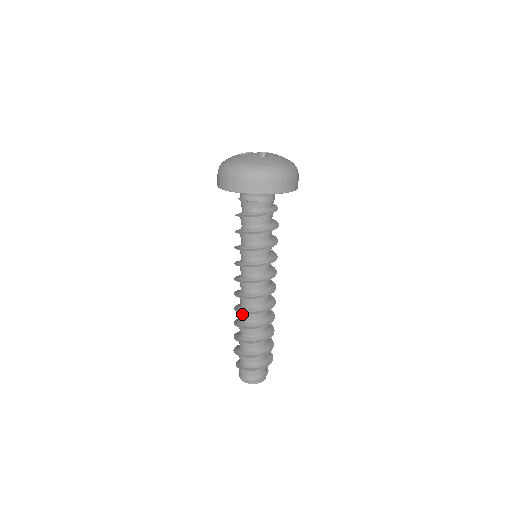
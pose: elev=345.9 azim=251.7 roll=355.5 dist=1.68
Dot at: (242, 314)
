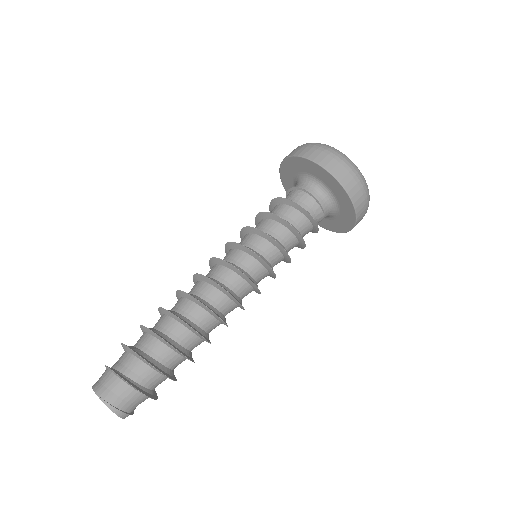
Dot at: (195, 306)
